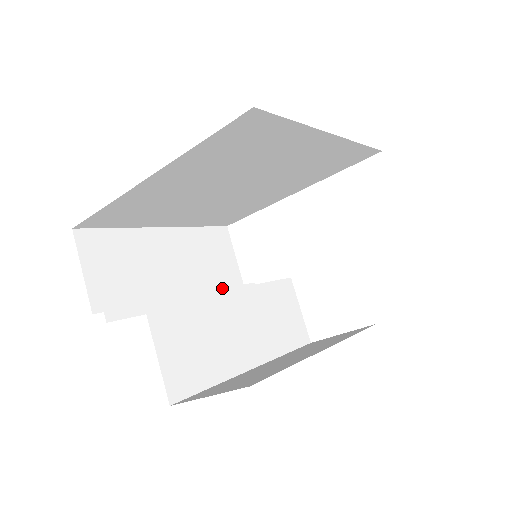
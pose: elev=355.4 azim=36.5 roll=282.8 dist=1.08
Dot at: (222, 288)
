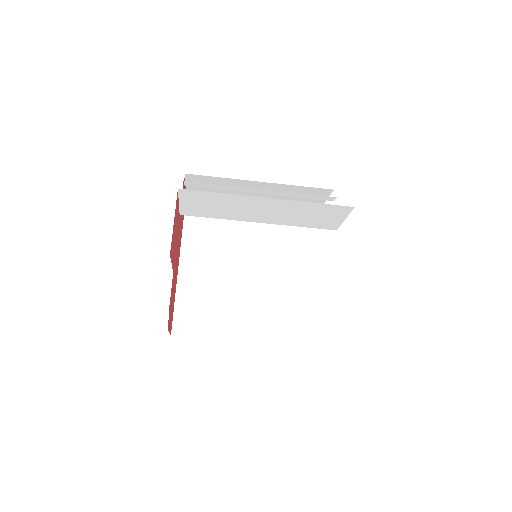
Dot at: occluded
